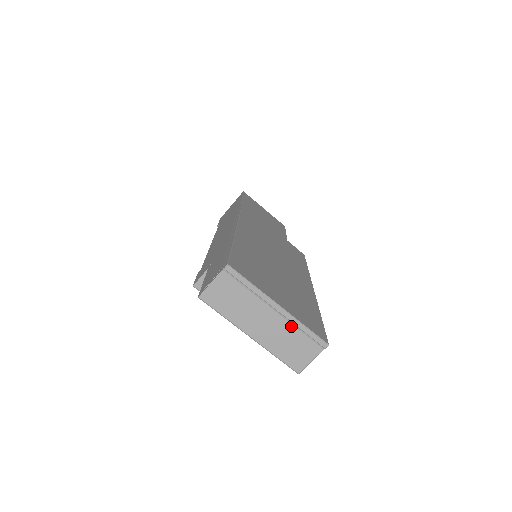
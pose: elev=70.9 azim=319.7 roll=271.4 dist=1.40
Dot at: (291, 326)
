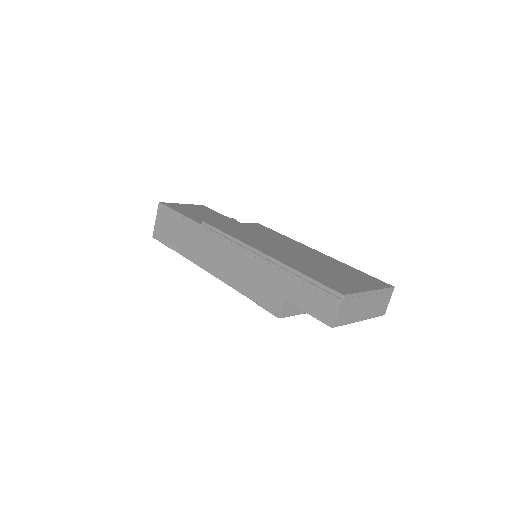
Dot at: (378, 296)
